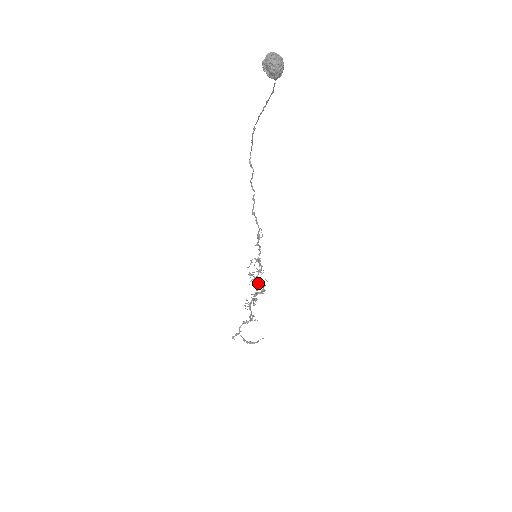
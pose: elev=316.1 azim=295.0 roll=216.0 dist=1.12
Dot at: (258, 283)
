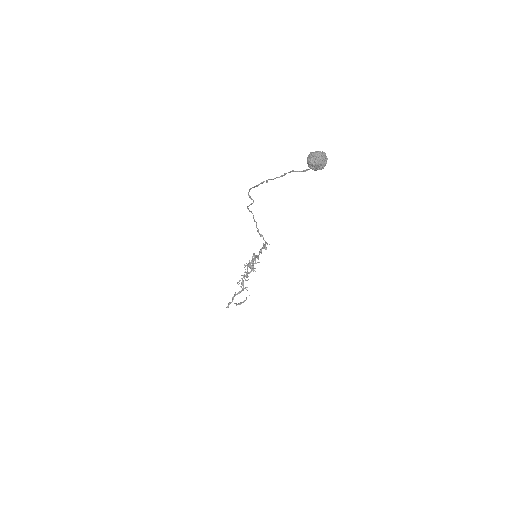
Dot at: occluded
